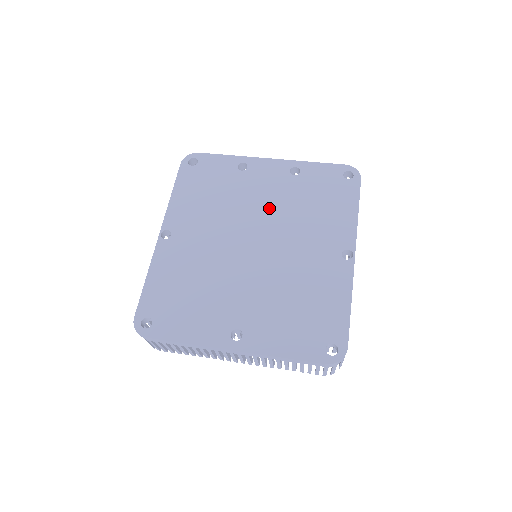
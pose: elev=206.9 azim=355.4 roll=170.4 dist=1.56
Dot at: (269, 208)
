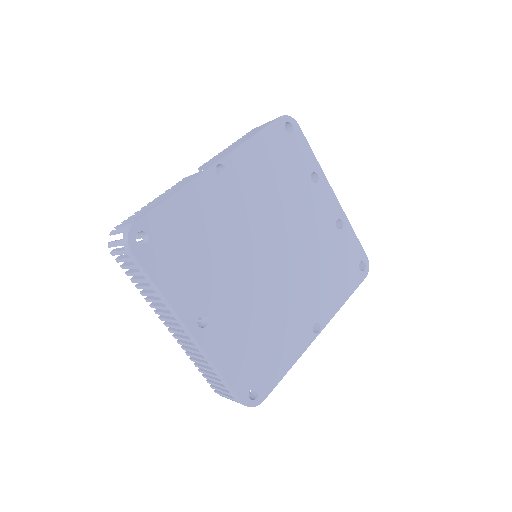
Dot at: (304, 235)
